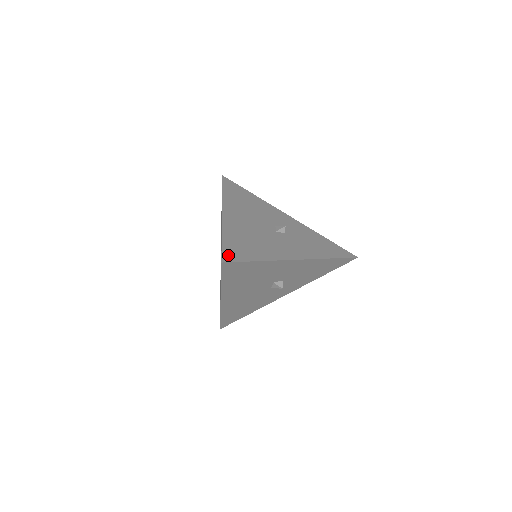
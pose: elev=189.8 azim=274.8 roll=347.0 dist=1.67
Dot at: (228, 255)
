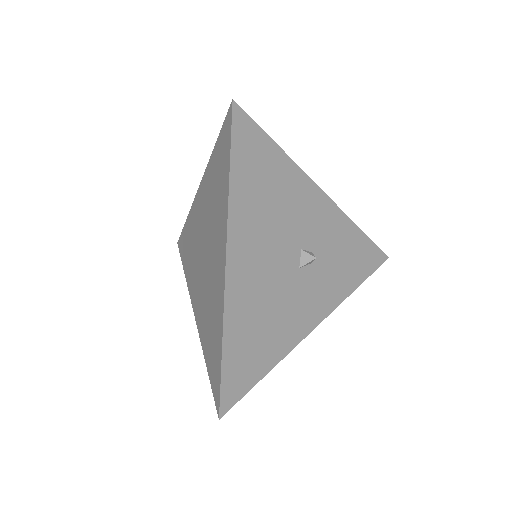
Dot at: (228, 394)
